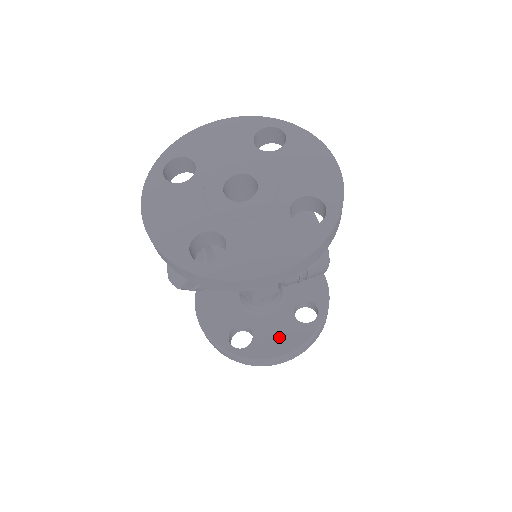
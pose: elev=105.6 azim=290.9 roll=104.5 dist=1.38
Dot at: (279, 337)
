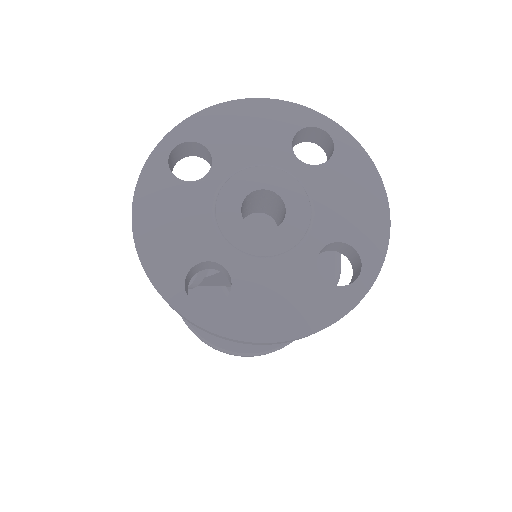
Dot at: occluded
